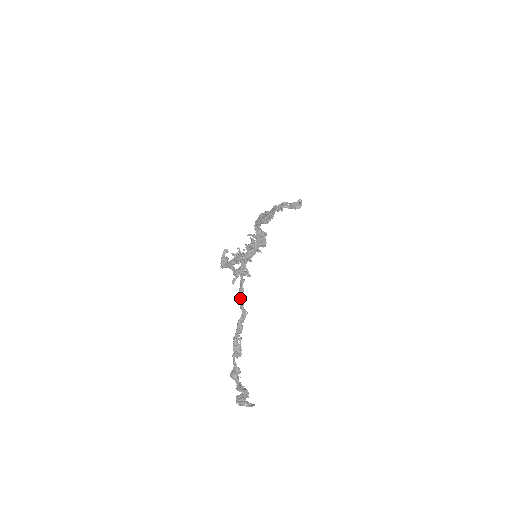
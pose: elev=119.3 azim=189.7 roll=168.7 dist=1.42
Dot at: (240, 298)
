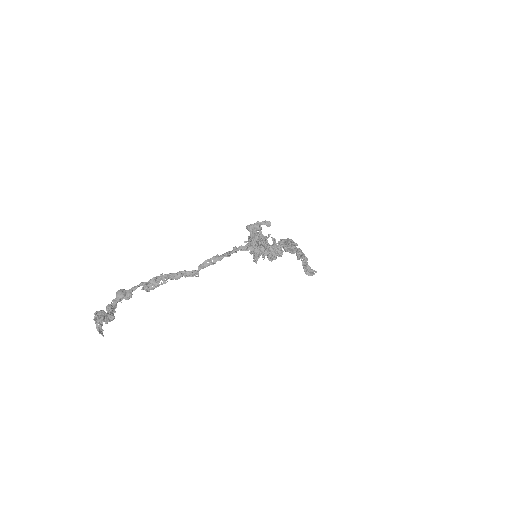
Dot at: (209, 261)
